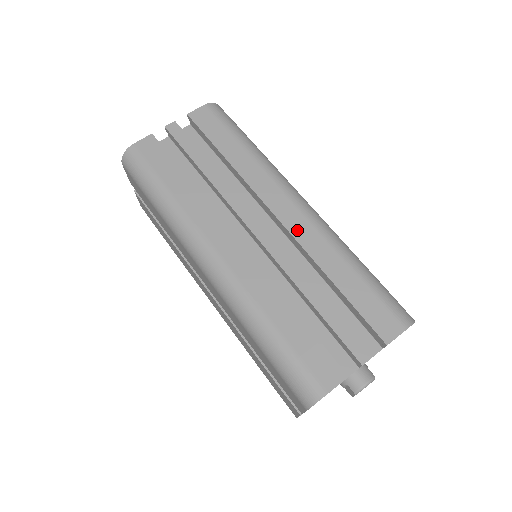
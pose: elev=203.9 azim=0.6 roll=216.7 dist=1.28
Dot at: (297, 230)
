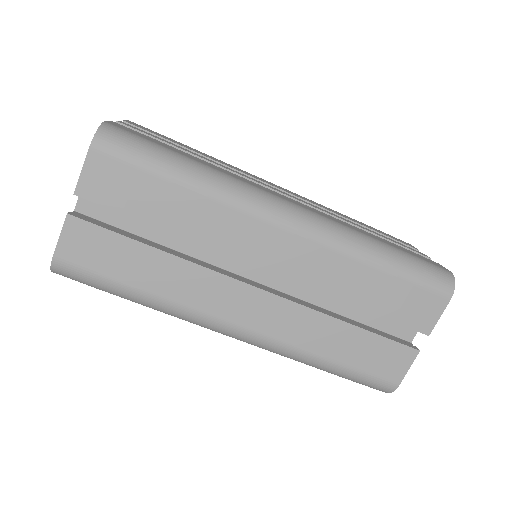
Dot at: (303, 198)
